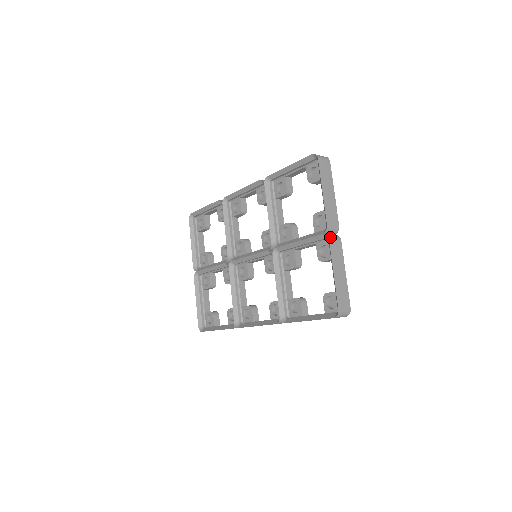
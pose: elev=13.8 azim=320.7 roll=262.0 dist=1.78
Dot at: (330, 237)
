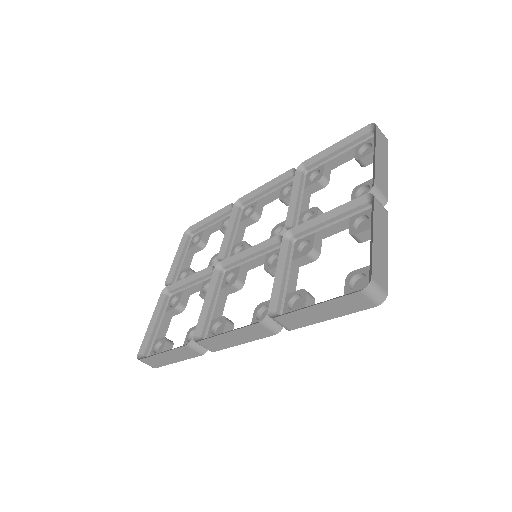
Dot at: occluded
